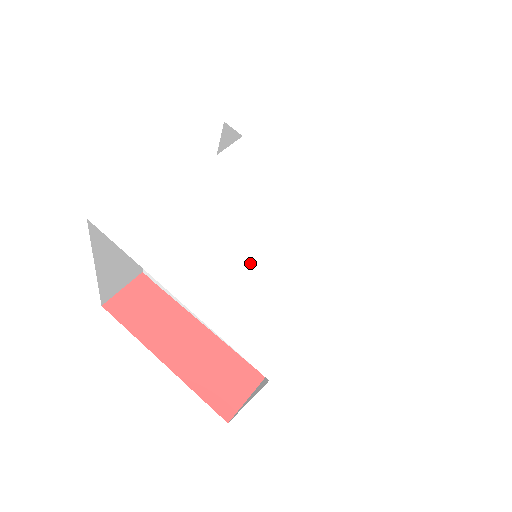
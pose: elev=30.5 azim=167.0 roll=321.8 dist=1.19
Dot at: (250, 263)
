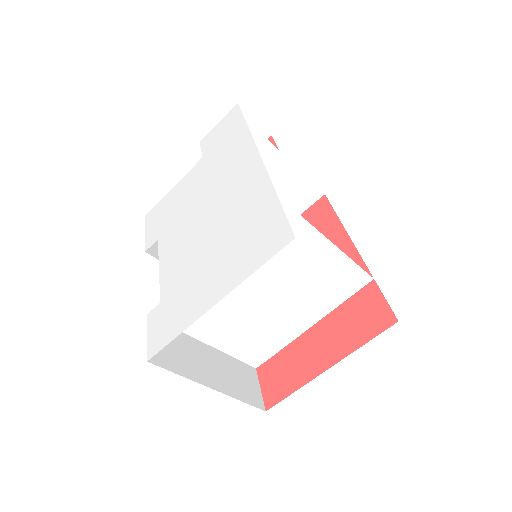
Dot at: (224, 244)
